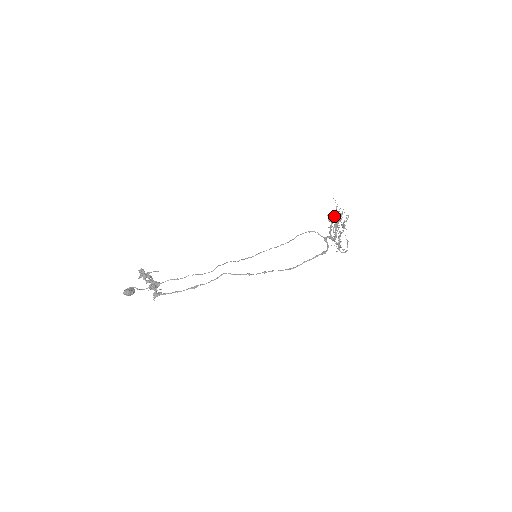
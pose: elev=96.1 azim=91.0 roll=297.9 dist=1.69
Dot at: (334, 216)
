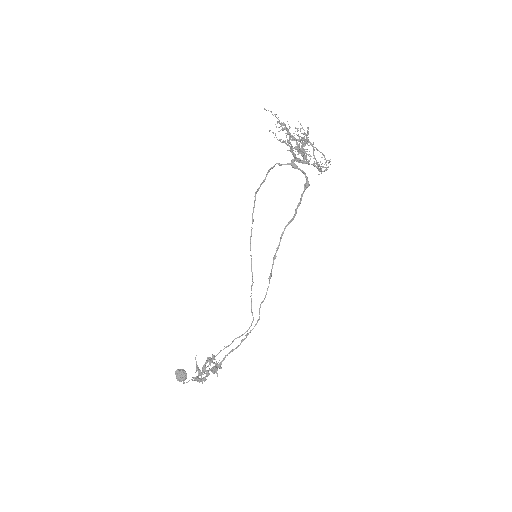
Dot at: occluded
